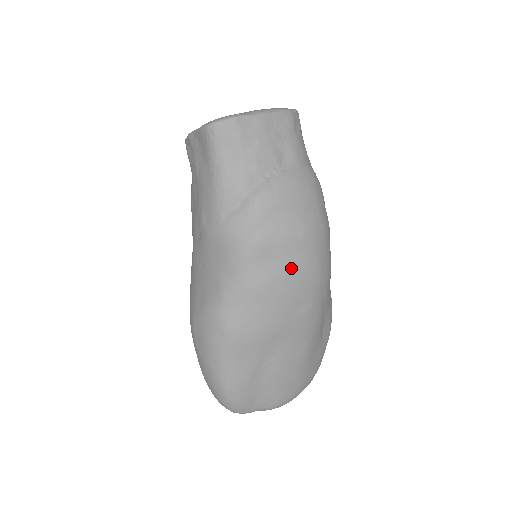
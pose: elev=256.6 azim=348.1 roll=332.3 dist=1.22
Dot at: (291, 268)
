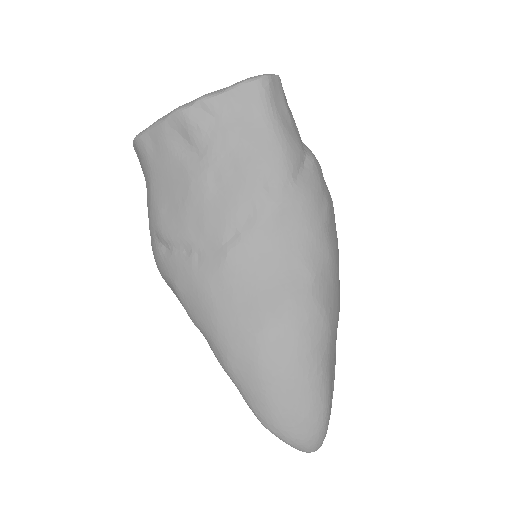
Dot at: occluded
